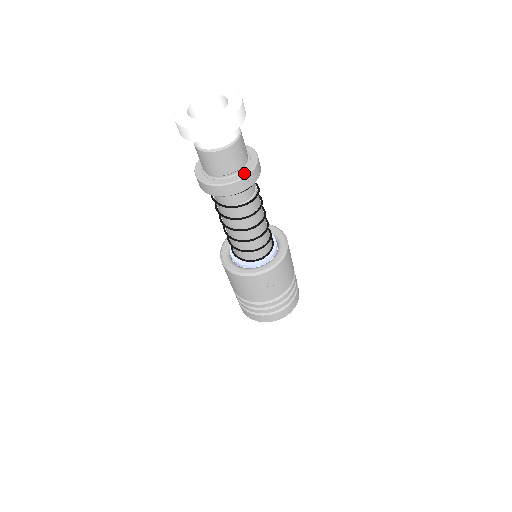
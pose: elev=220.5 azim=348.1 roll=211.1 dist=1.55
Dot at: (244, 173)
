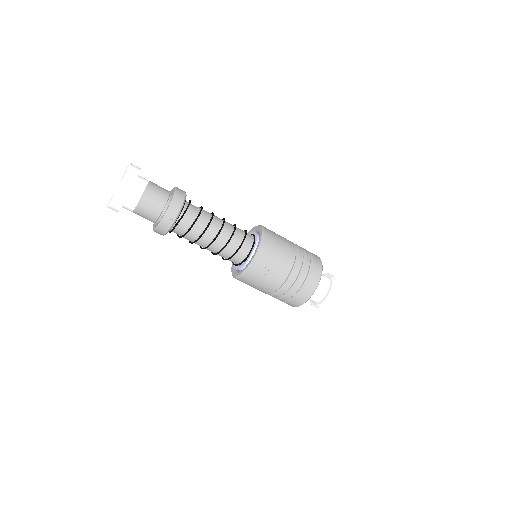
Dot at: (167, 208)
